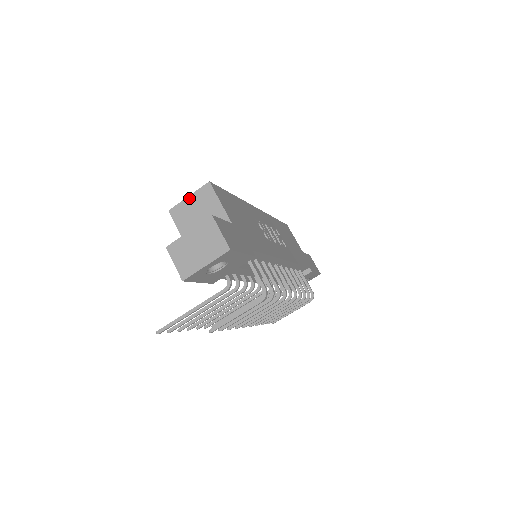
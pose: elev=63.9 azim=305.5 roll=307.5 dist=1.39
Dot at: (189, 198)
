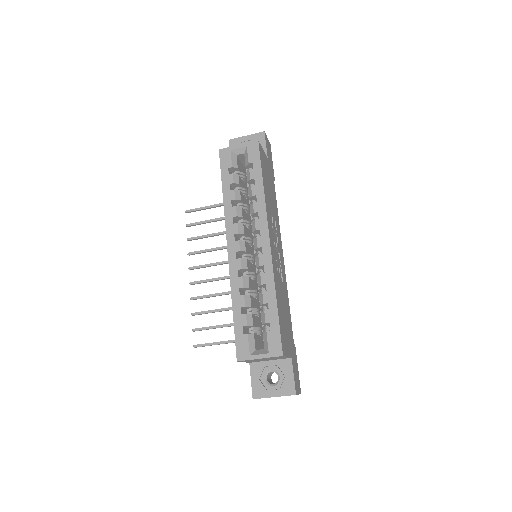
Dot at: occluded
